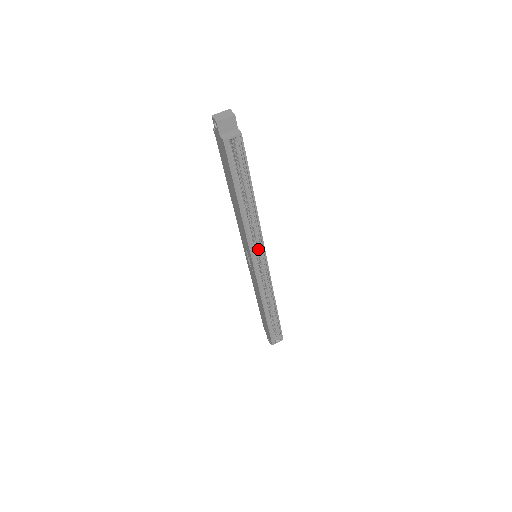
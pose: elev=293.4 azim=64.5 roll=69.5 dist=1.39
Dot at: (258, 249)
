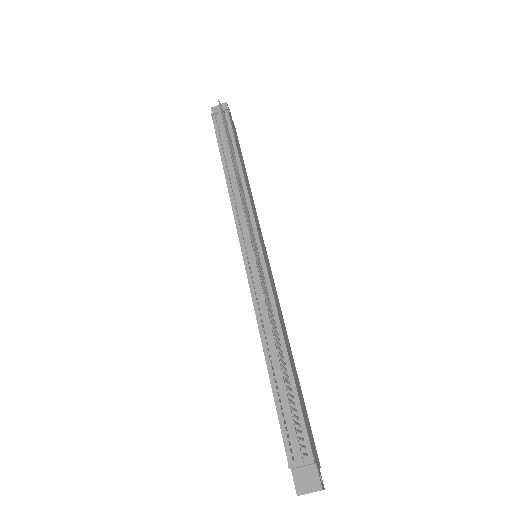
Dot at: occluded
